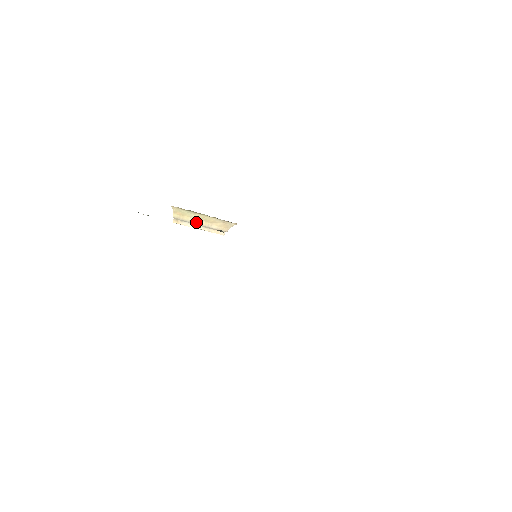
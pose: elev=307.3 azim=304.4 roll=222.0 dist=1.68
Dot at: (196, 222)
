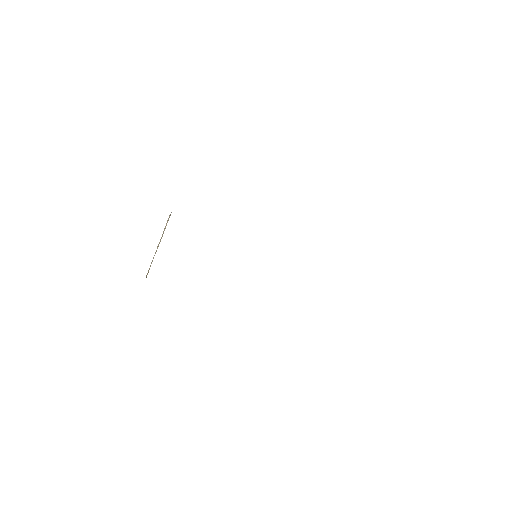
Dot at: occluded
